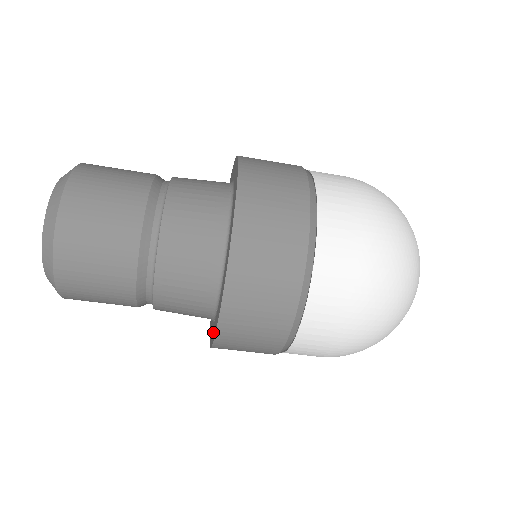
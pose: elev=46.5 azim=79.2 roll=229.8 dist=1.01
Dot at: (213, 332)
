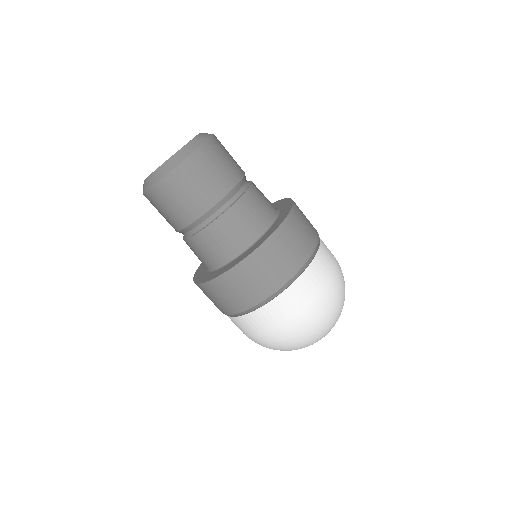
Dot at: (205, 277)
